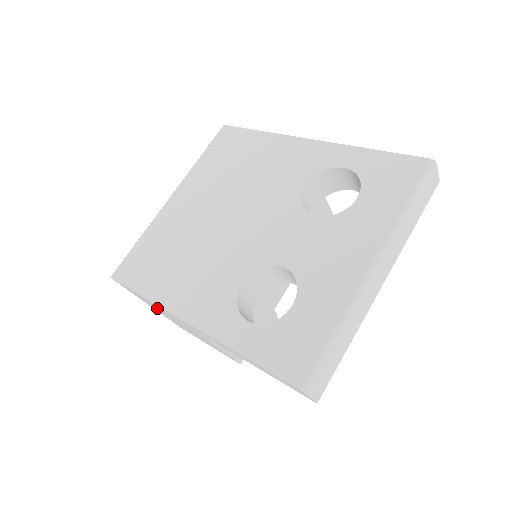
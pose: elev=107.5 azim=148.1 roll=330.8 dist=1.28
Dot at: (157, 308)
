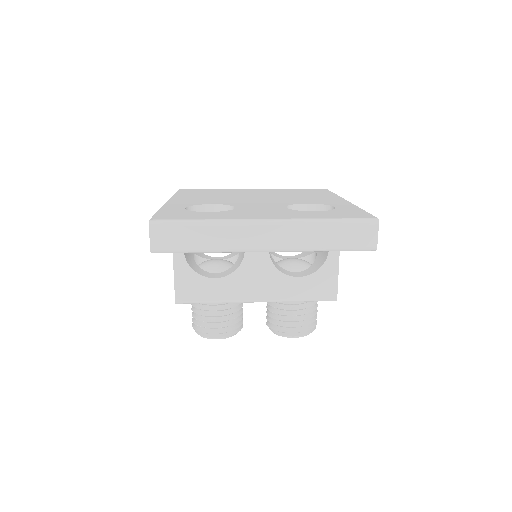
Dot at: occluded
